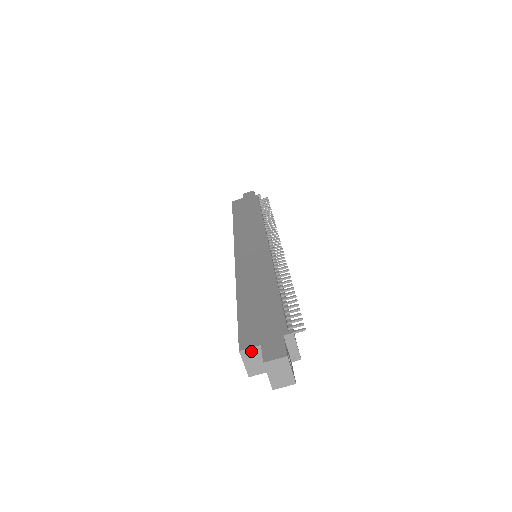
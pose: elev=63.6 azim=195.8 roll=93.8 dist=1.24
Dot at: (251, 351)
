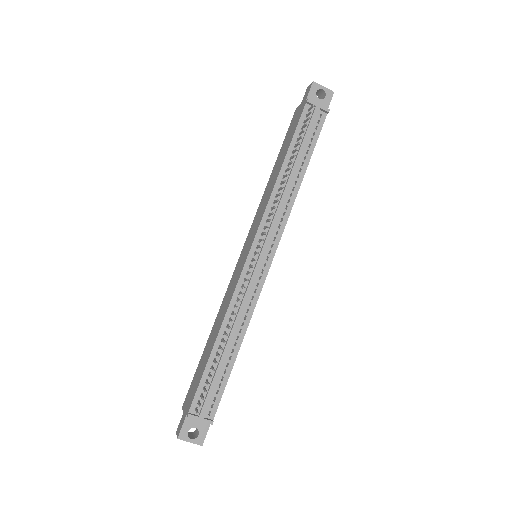
Dot at: occluded
